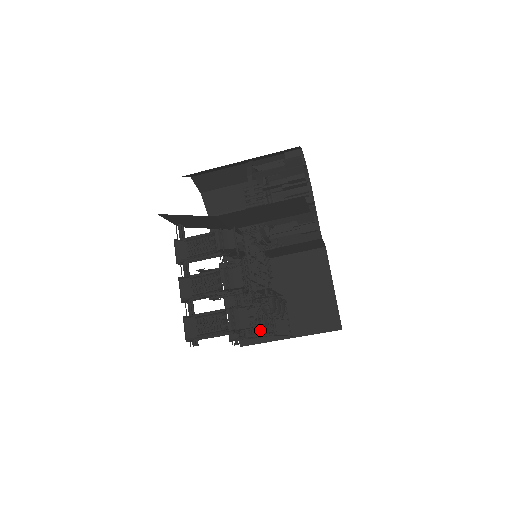
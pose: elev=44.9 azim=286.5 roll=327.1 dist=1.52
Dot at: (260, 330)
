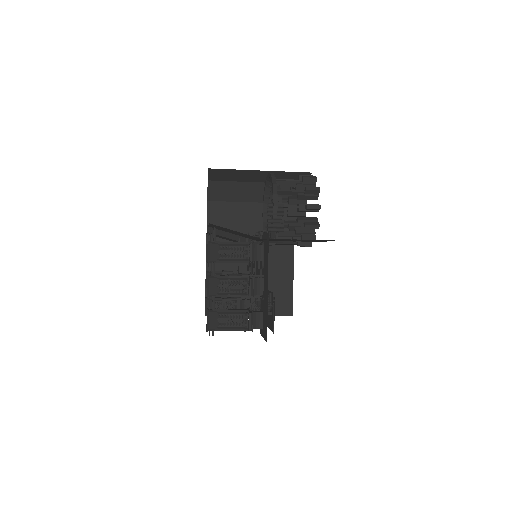
Dot at: occluded
